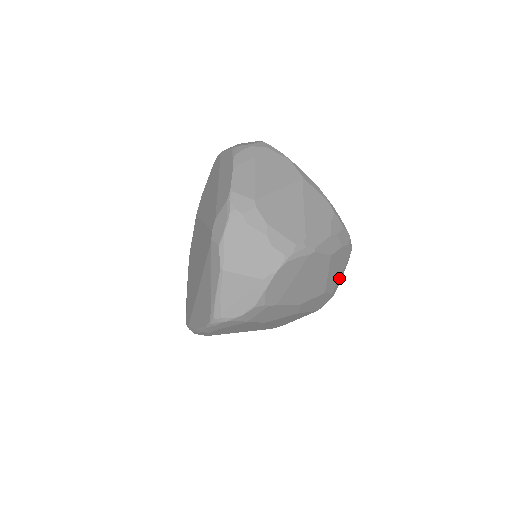
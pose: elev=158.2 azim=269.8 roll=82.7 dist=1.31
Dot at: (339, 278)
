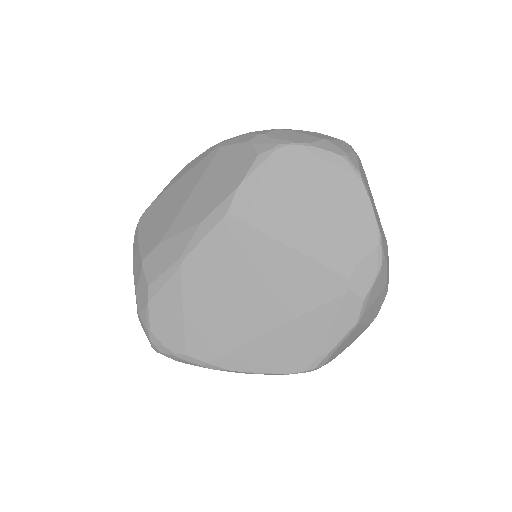
Dot at: occluded
